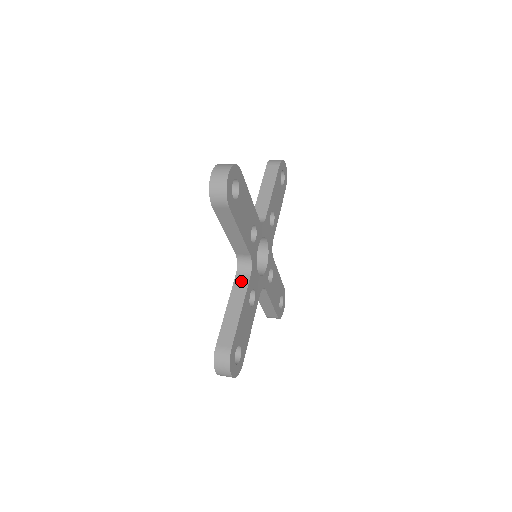
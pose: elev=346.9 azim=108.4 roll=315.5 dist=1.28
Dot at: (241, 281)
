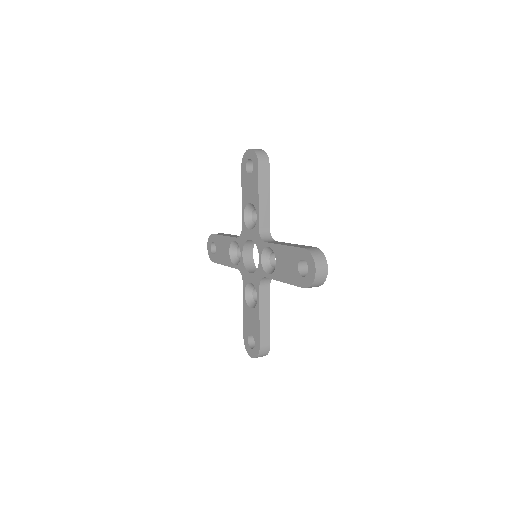
Dot at: (265, 292)
